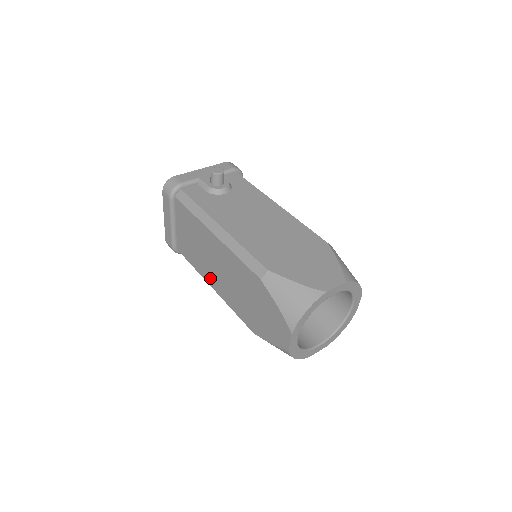
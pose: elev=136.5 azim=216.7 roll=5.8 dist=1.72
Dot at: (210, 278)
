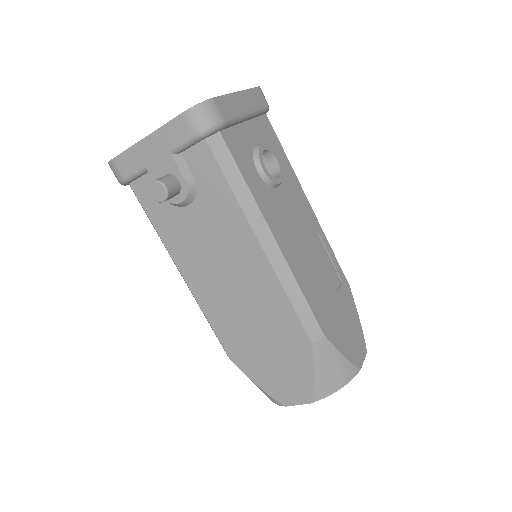
Dot at: occluded
